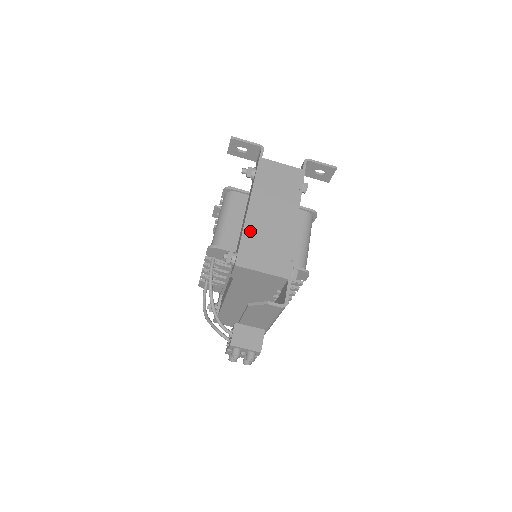
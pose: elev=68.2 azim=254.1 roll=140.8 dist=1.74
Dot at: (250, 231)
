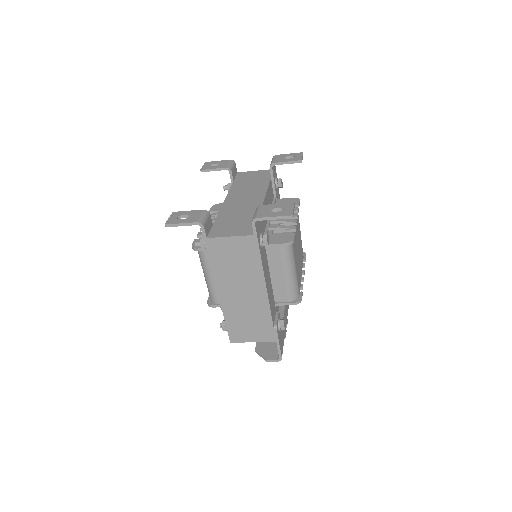
Dot at: (229, 315)
